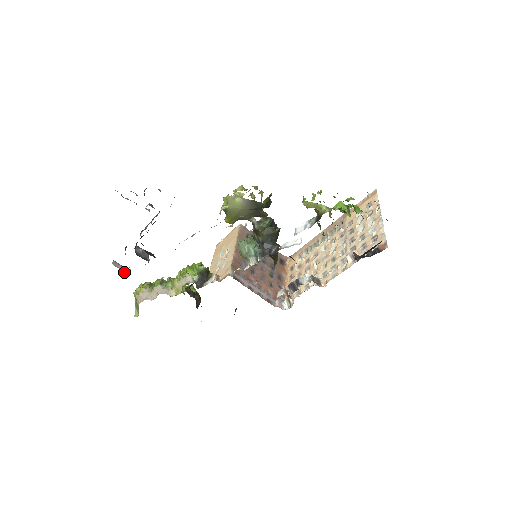
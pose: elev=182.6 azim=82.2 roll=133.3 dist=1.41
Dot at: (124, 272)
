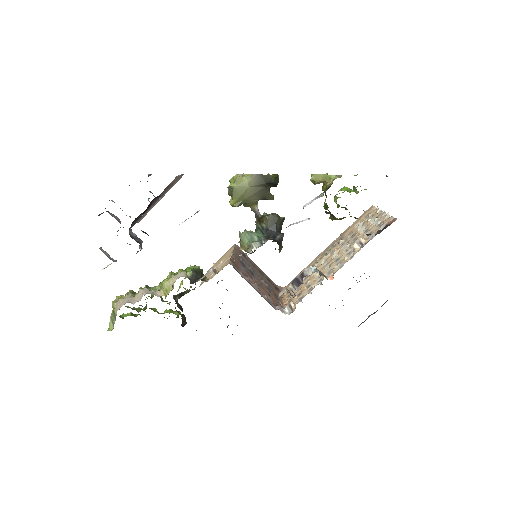
Dot at: (109, 264)
